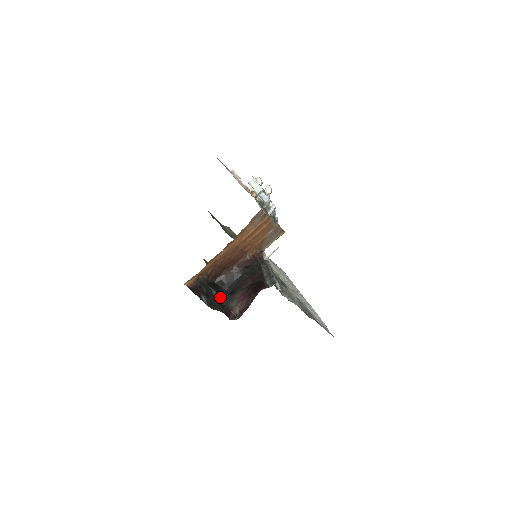
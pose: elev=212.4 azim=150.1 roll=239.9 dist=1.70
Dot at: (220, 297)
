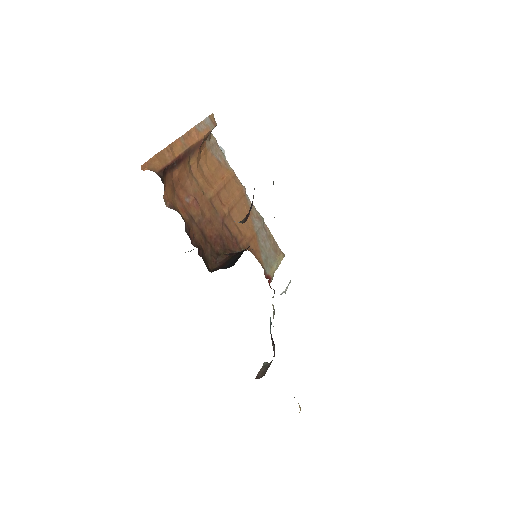
Dot at: occluded
